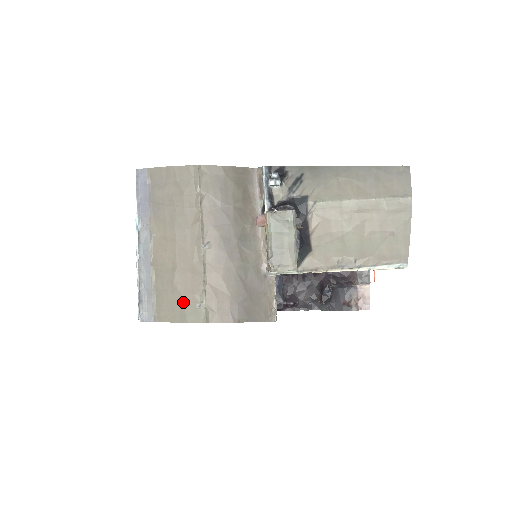
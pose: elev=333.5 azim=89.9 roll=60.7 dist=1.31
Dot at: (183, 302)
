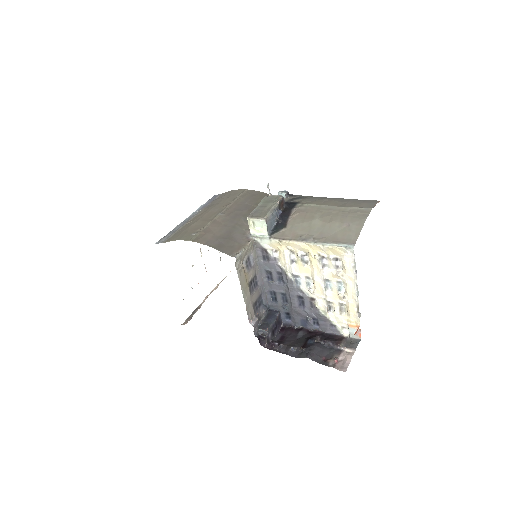
Dot at: (186, 233)
